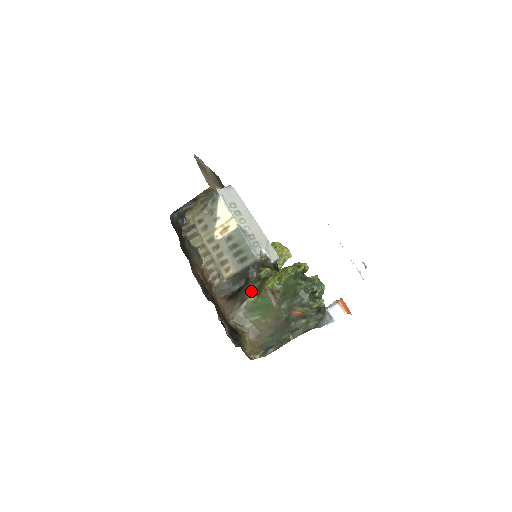
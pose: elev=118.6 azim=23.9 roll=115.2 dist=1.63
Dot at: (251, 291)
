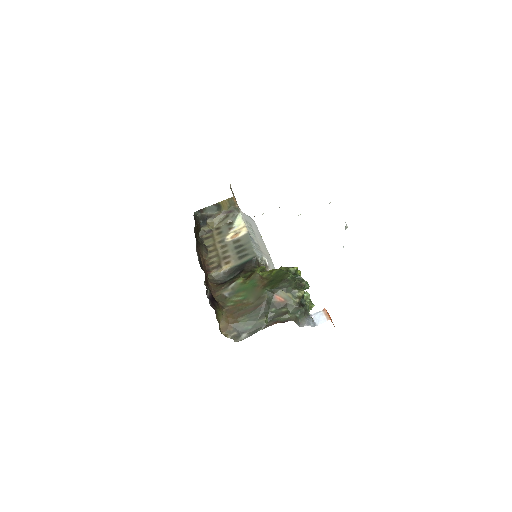
Dot at: (242, 277)
